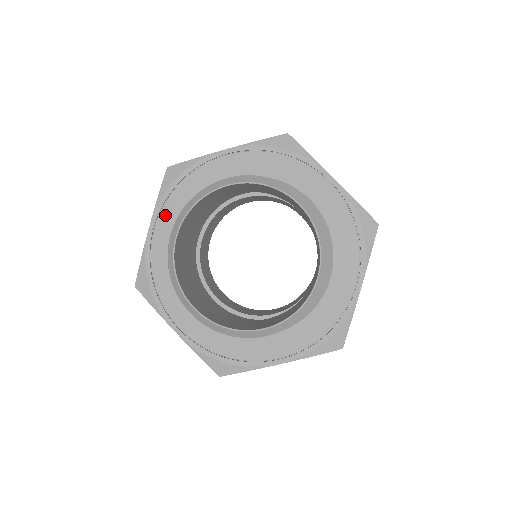
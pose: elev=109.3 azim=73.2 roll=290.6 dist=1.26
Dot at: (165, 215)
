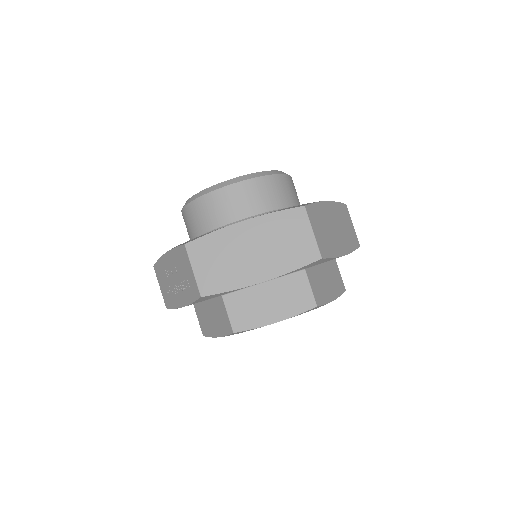
Dot at: occluded
